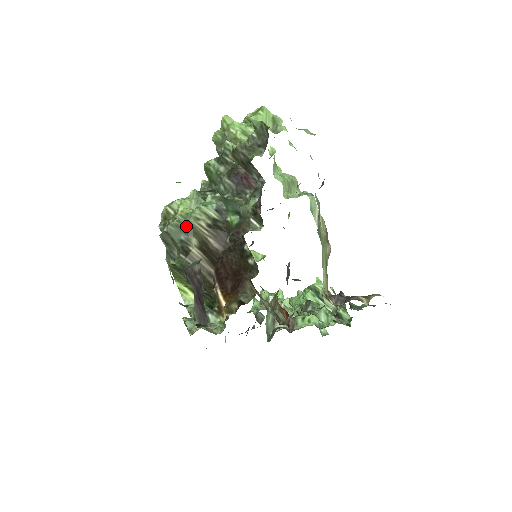
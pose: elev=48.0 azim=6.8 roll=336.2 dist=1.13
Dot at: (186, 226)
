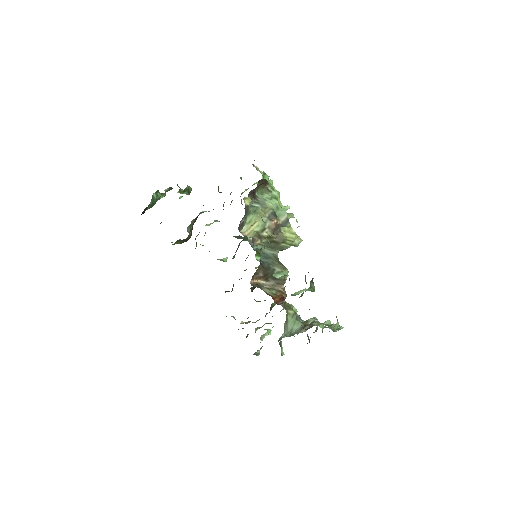
Dot at: (191, 224)
